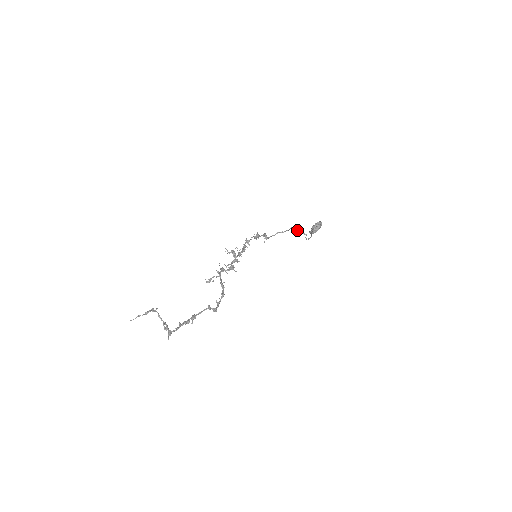
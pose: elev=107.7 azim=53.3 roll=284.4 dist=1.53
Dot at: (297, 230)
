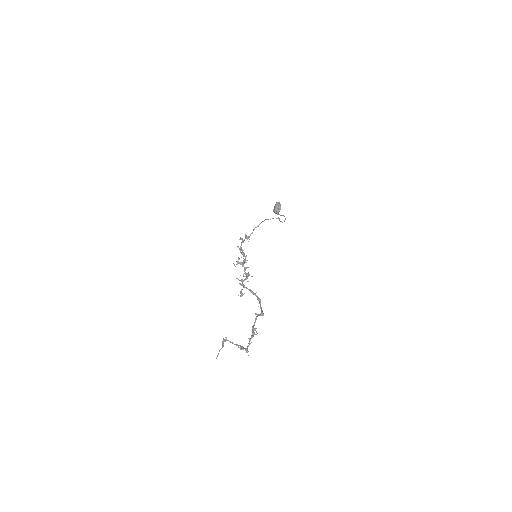
Dot at: (272, 218)
